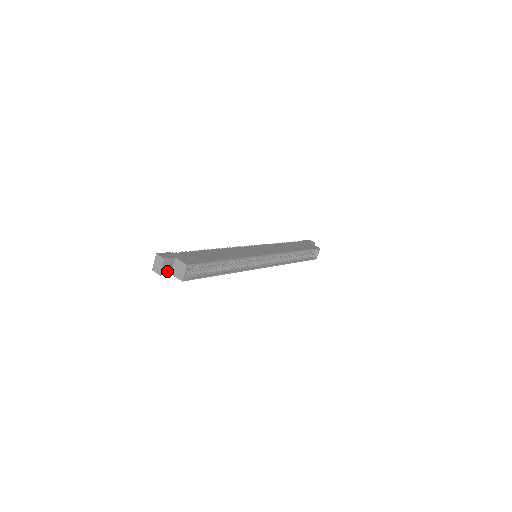
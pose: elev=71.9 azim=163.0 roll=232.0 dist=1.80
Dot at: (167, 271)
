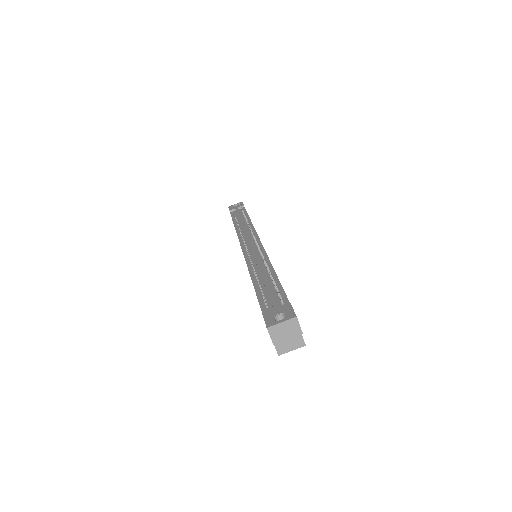
Dot at: occluded
